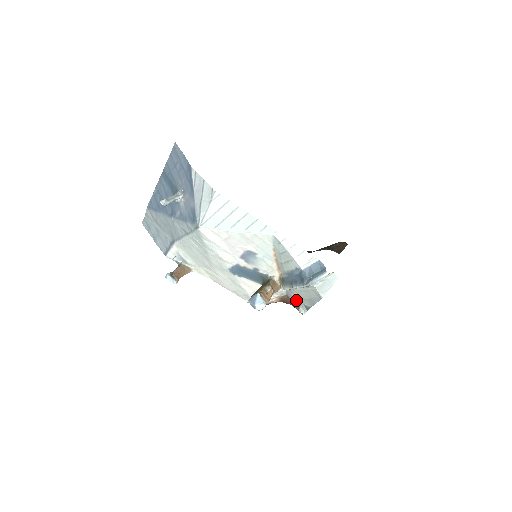
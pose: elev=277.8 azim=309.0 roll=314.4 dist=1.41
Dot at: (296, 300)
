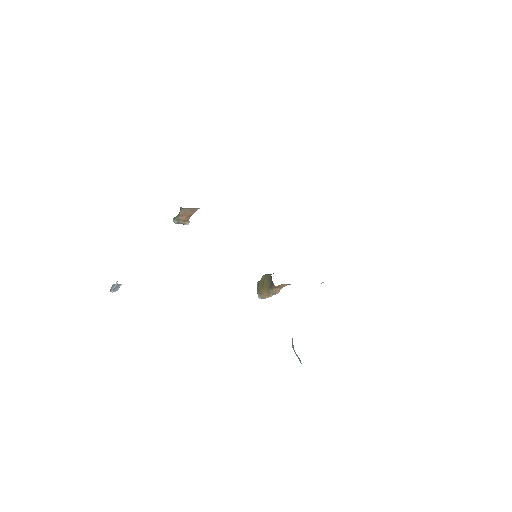
Dot at: occluded
